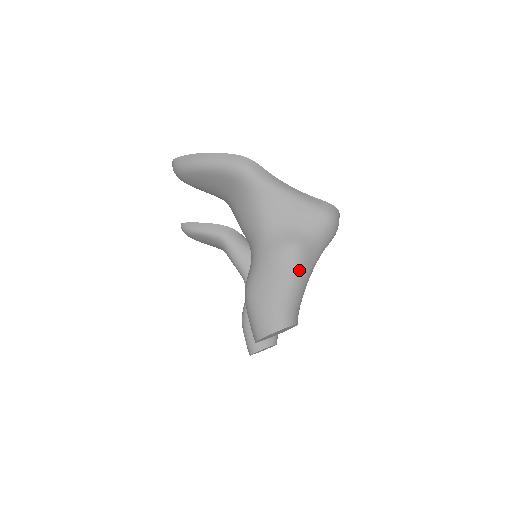
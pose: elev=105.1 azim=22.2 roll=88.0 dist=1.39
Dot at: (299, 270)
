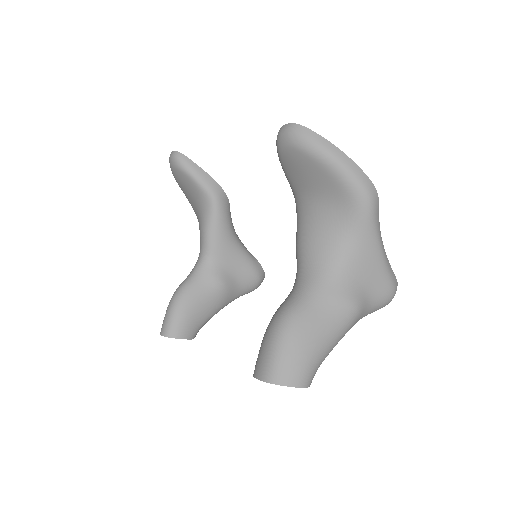
Dot at: (344, 333)
